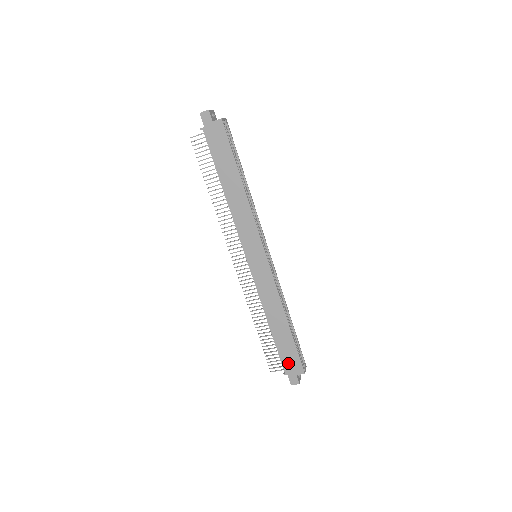
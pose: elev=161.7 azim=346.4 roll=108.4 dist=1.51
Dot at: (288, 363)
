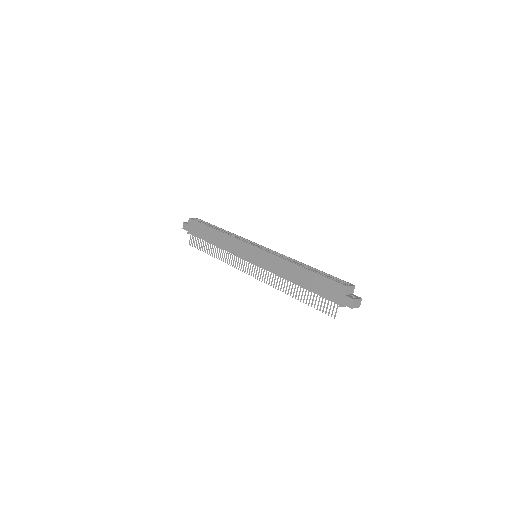
Dot at: (331, 294)
